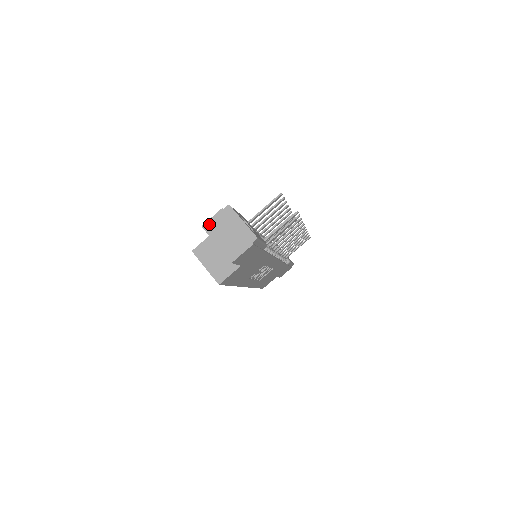
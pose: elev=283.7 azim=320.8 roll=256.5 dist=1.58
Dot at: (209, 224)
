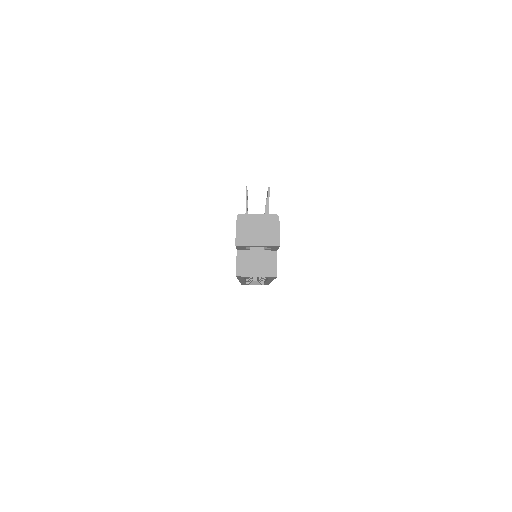
Dot at: (239, 239)
